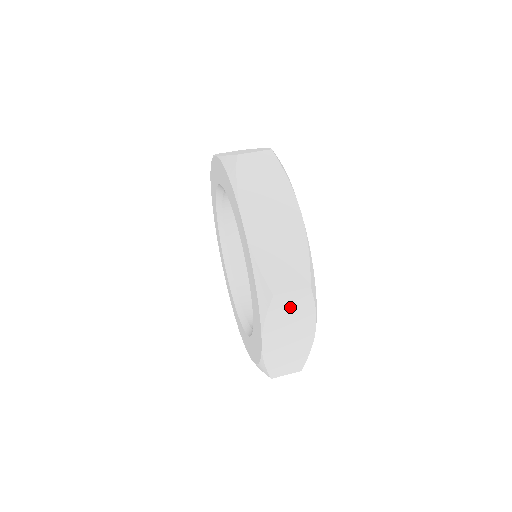
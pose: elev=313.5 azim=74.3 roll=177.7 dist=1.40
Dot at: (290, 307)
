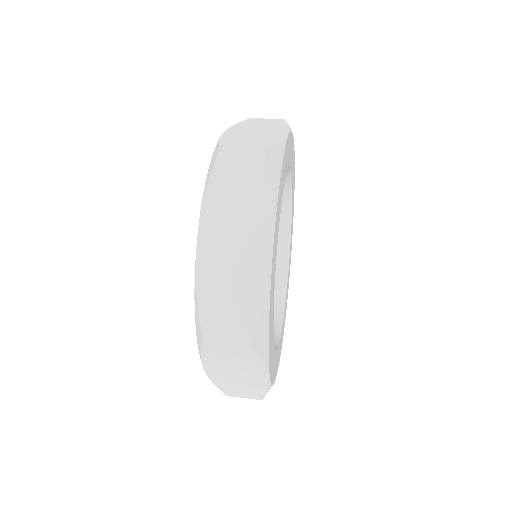
Dot at: (239, 180)
